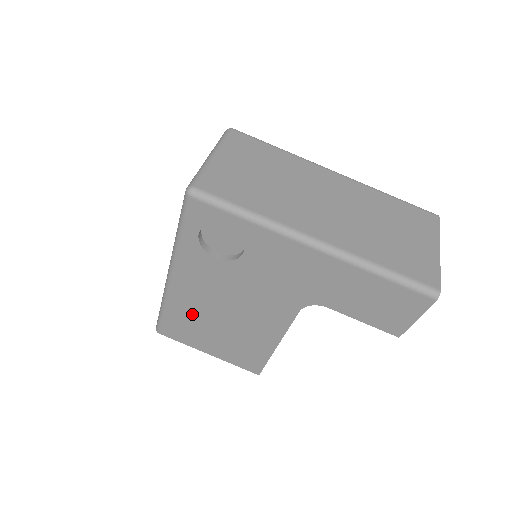
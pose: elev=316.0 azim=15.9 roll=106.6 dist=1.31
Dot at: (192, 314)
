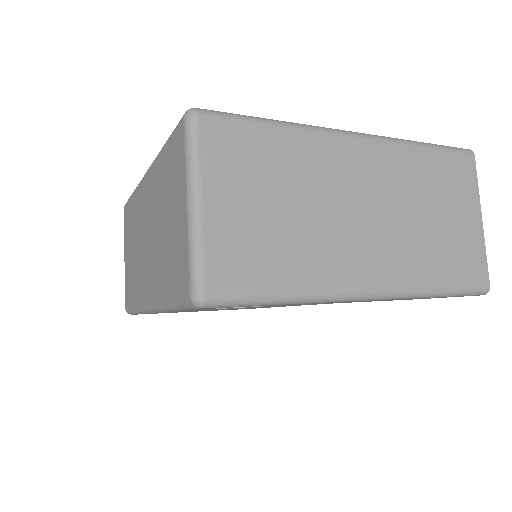
Dot at: occluded
